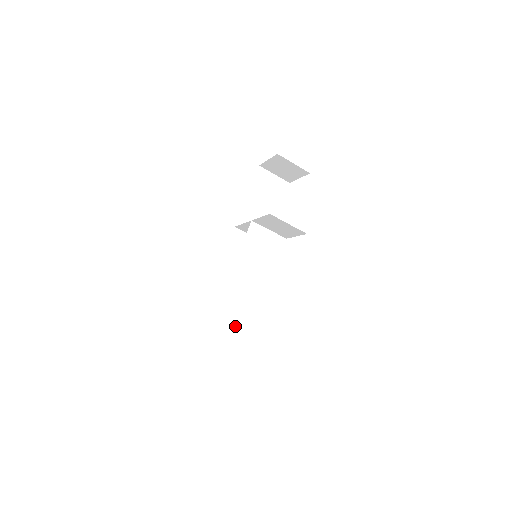
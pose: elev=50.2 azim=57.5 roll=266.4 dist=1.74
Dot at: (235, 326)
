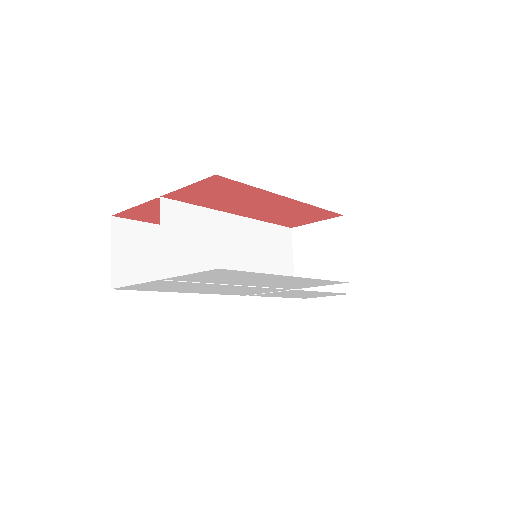
Dot at: (172, 244)
